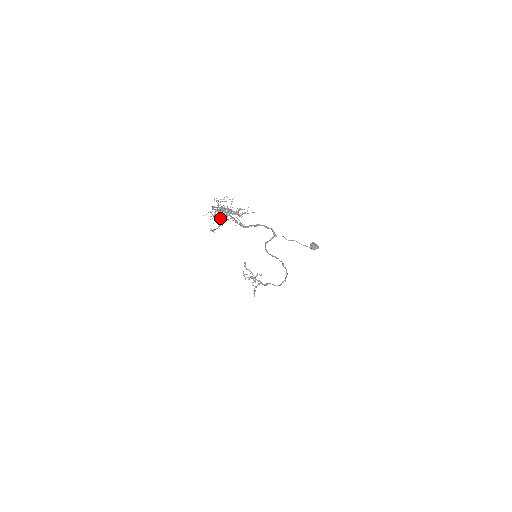
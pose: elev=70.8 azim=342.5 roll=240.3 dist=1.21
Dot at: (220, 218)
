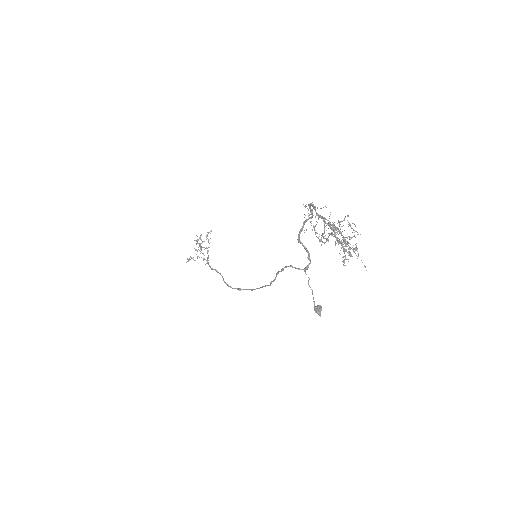
Dot at: occluded
